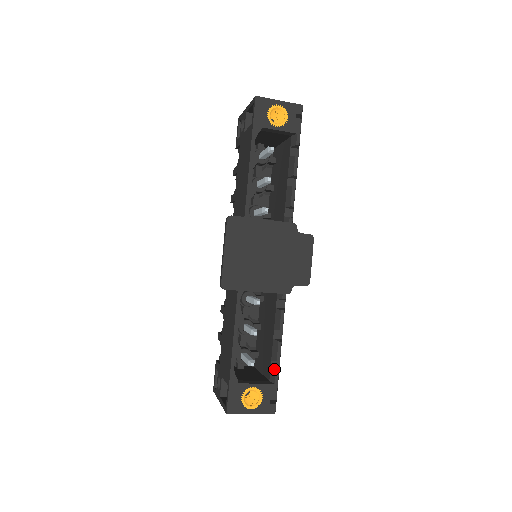
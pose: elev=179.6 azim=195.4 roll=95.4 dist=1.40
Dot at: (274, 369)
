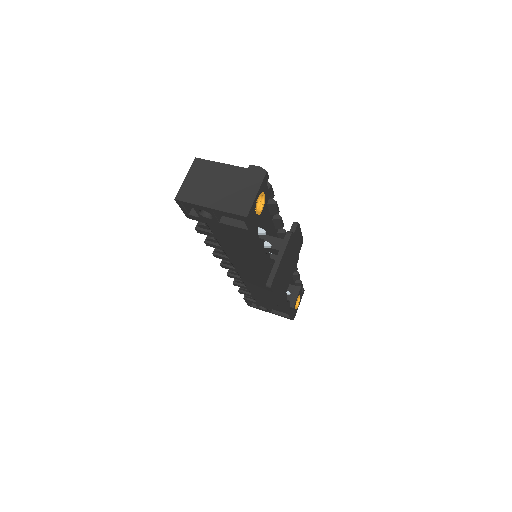
Dot at: (296, 280)
